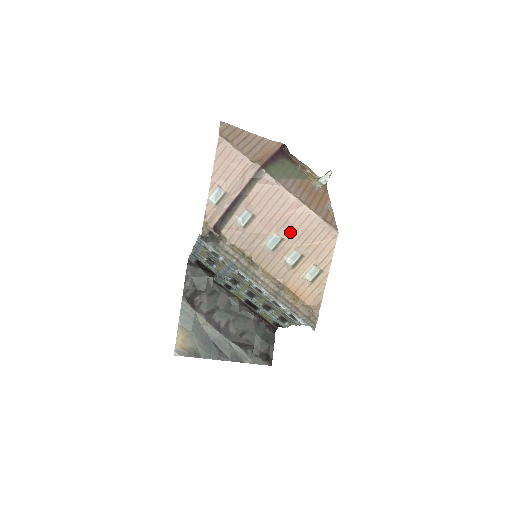
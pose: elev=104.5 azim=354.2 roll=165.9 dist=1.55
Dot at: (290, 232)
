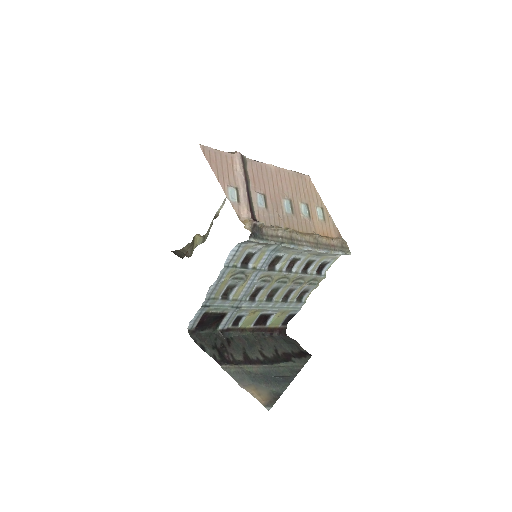
Dot at: (289, 193)
